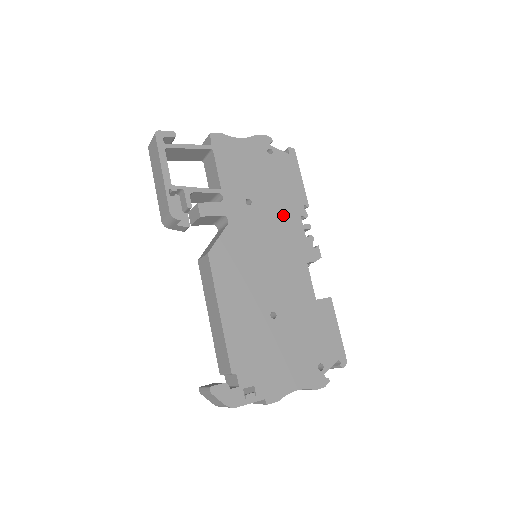
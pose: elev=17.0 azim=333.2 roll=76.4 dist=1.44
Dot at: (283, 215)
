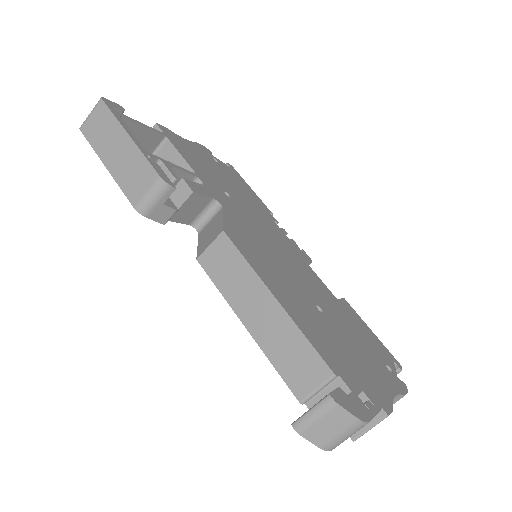
Dot at: (260, 215)
